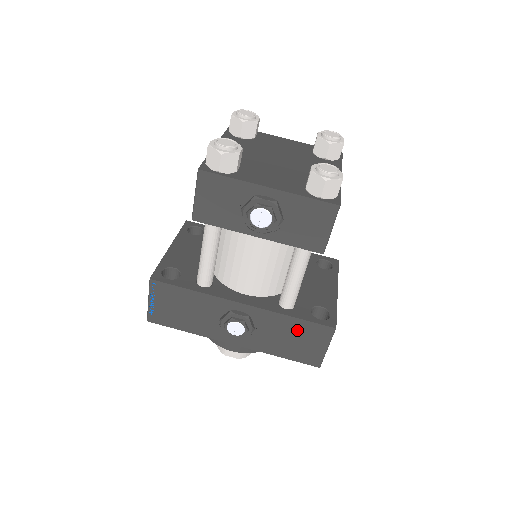
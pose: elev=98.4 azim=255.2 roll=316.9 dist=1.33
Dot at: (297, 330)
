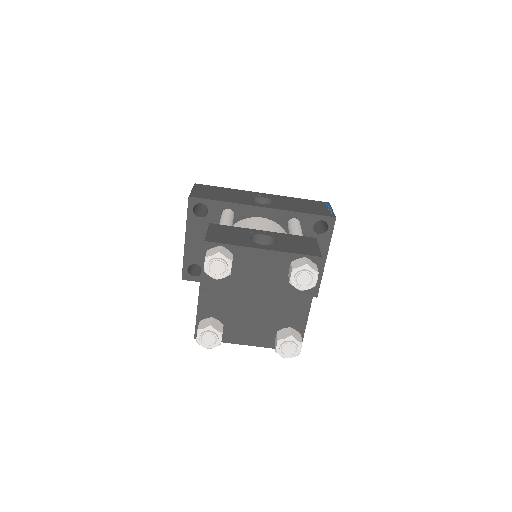
Dot at: occluded
